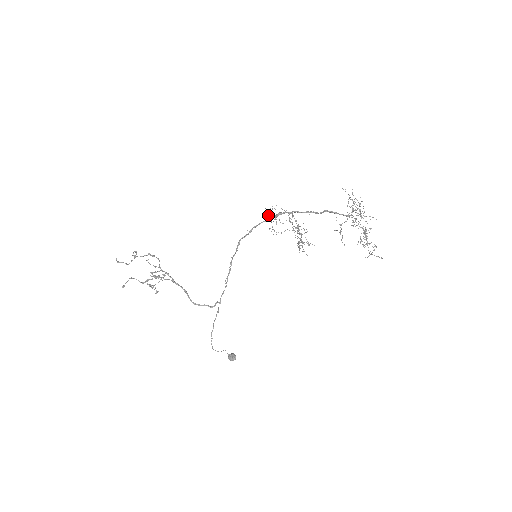
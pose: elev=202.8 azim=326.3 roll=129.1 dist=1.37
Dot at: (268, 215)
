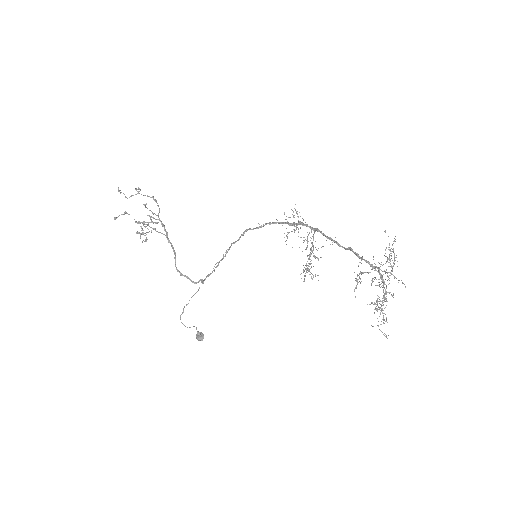
Dot at: occluded
